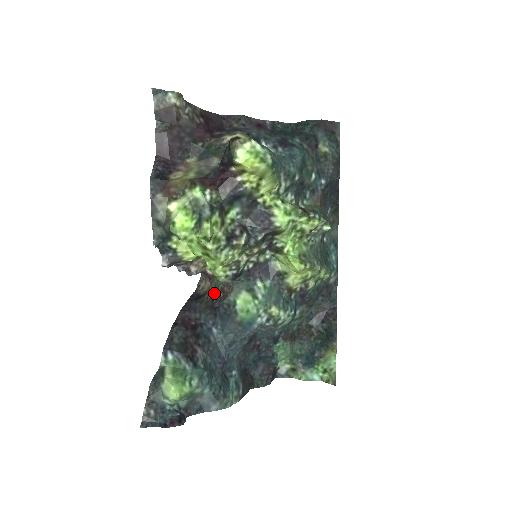
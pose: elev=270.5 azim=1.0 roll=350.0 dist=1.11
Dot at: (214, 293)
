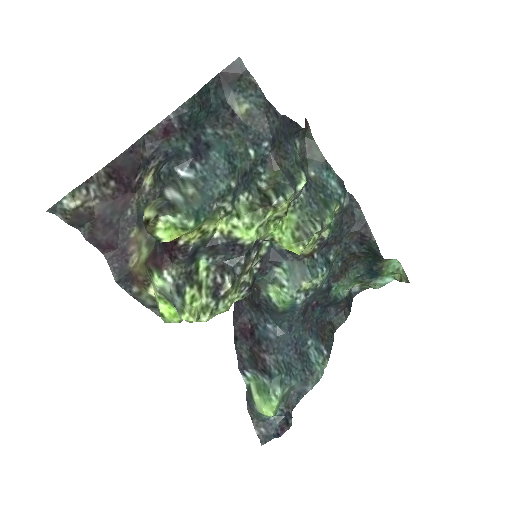
Dot at: occluded
